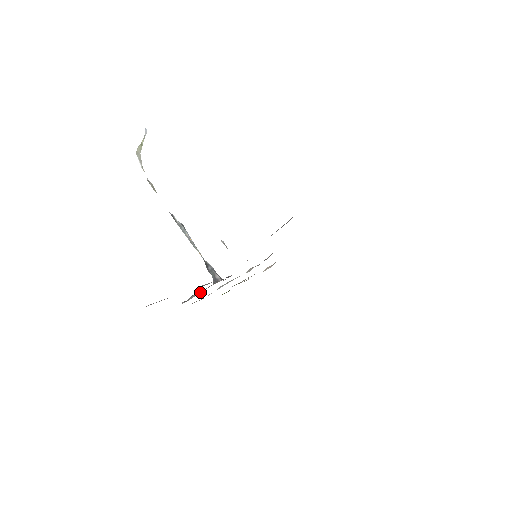
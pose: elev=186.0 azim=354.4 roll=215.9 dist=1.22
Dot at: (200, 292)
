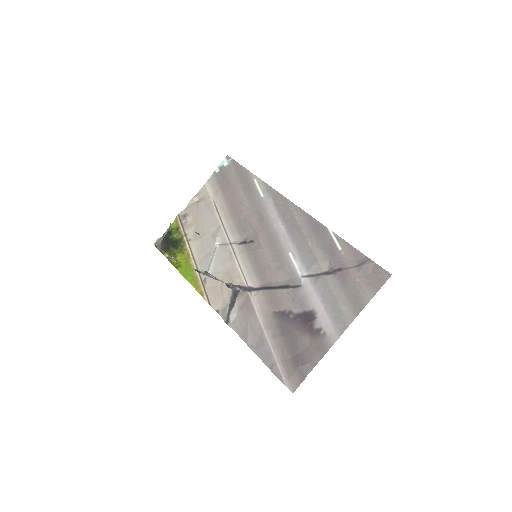
Dot at: (236, 311)
